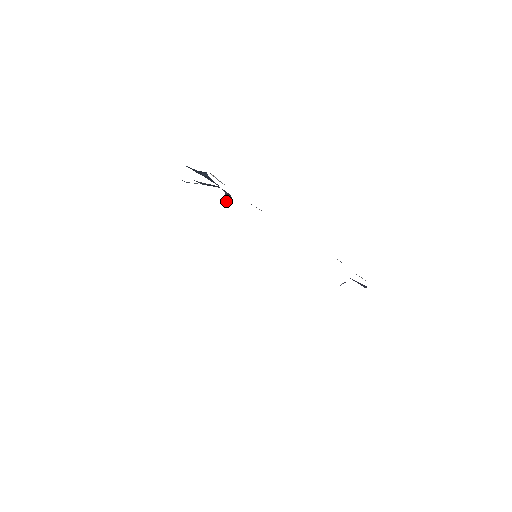
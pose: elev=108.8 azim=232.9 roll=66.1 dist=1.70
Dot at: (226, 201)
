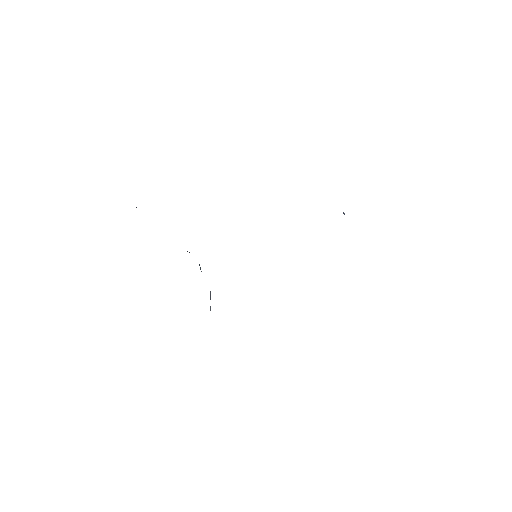
Dot at: occluded
